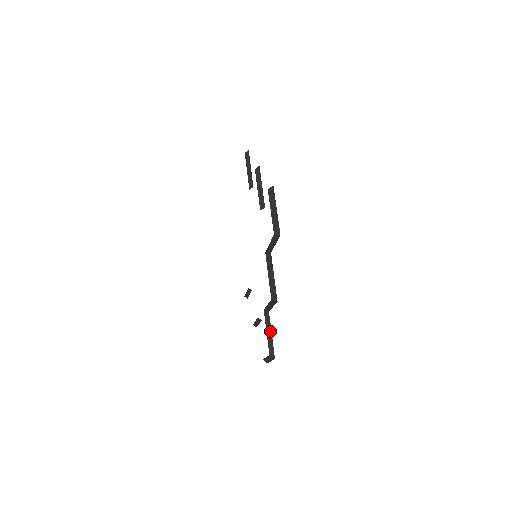
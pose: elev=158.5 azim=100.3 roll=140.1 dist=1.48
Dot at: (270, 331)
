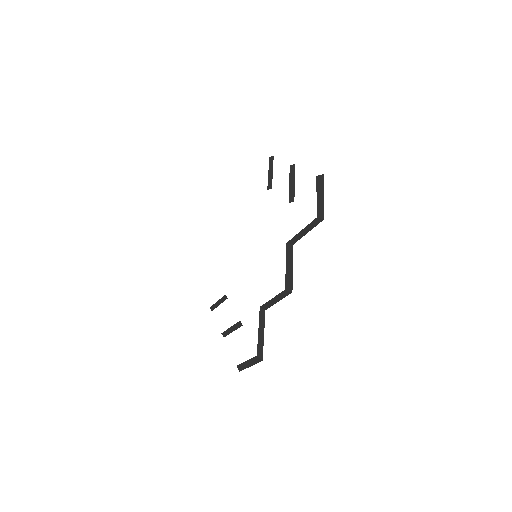
Dot at: (263, 330)
